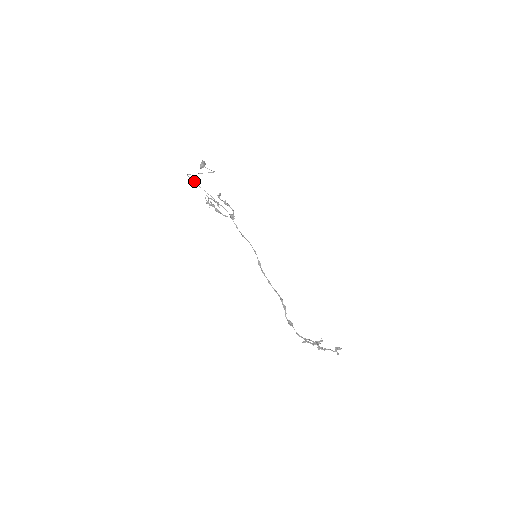
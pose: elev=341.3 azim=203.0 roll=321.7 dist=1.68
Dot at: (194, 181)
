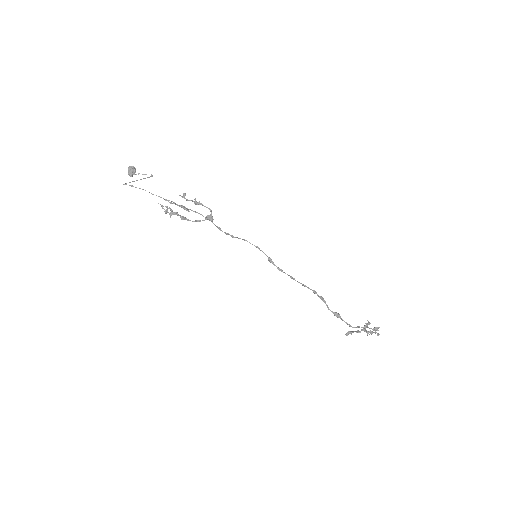
Dot at: (140, 188)
